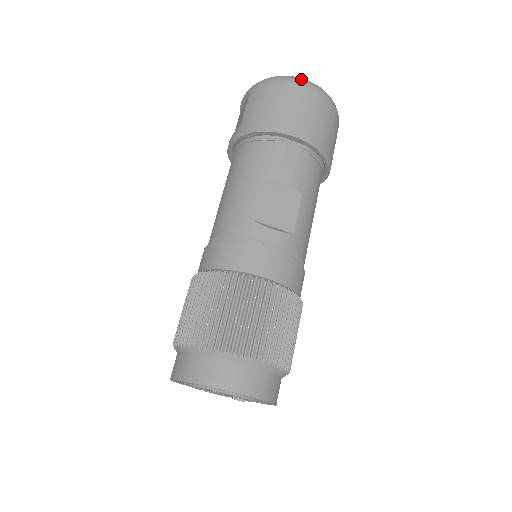
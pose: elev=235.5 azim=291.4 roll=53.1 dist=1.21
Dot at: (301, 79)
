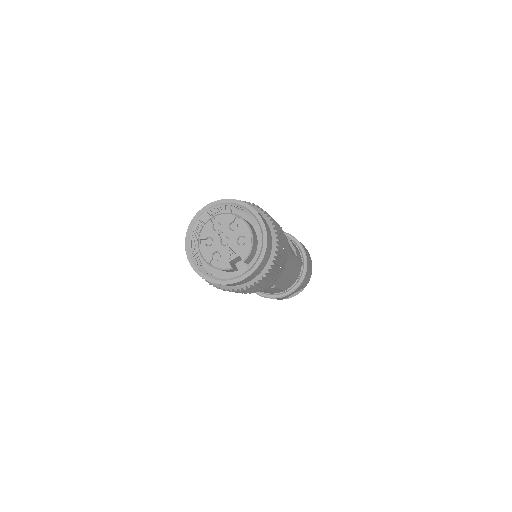
Dot at: occluded
